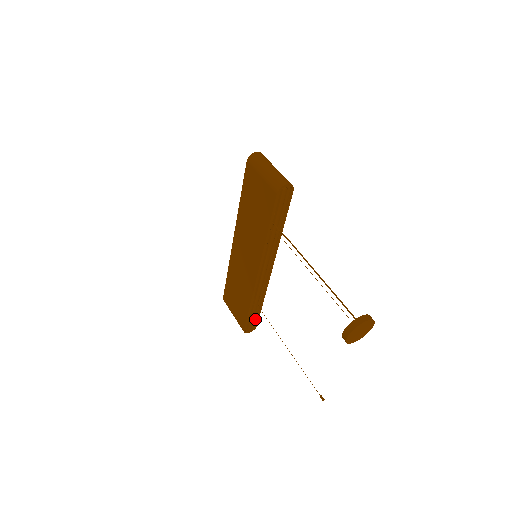
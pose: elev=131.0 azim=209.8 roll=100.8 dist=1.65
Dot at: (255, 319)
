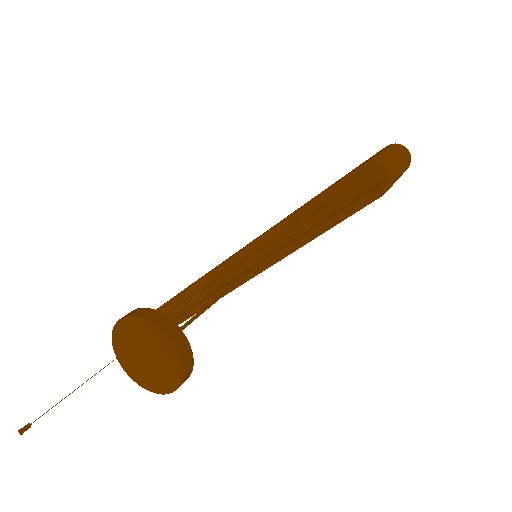
Dot at: occluded
